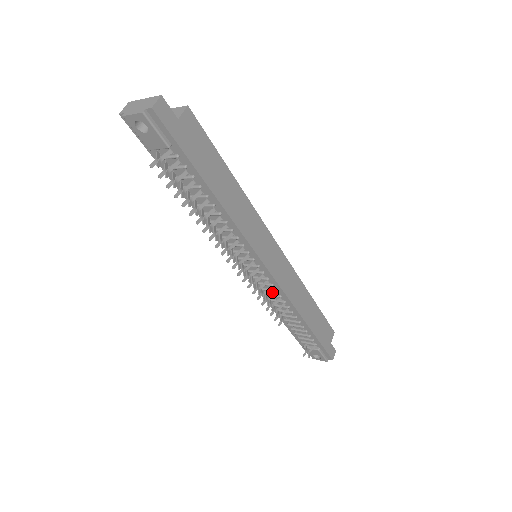
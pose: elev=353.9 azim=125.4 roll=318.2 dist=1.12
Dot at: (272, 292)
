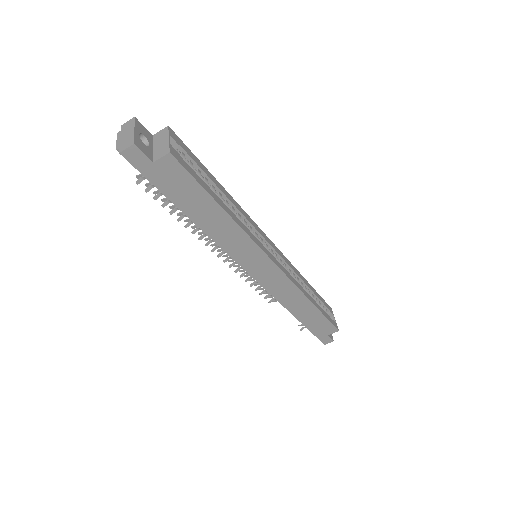
Dot at: occluded
